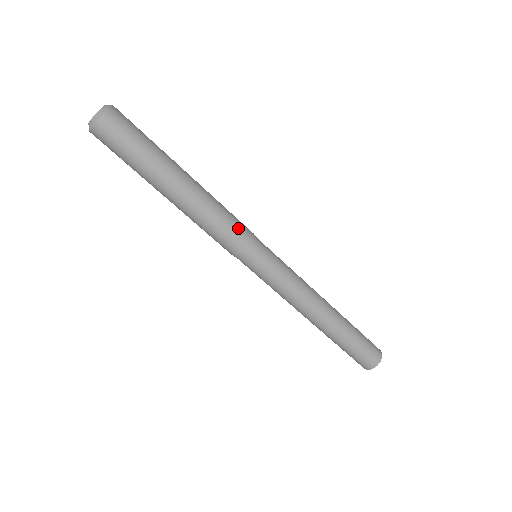
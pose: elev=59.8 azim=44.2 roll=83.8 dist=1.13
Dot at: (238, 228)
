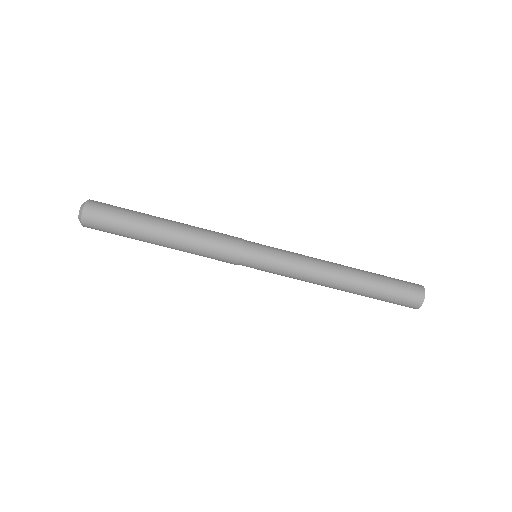
Dot at: (226, 236)
